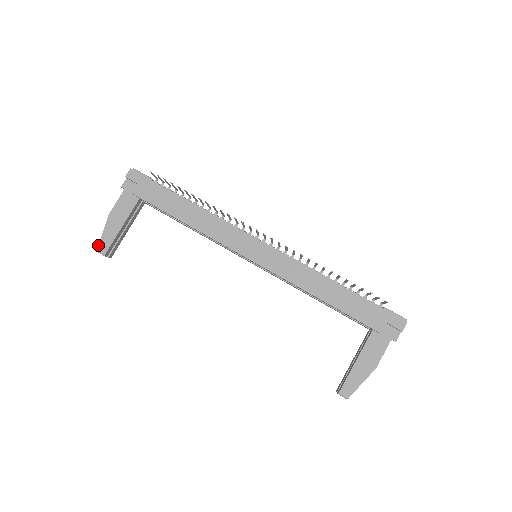
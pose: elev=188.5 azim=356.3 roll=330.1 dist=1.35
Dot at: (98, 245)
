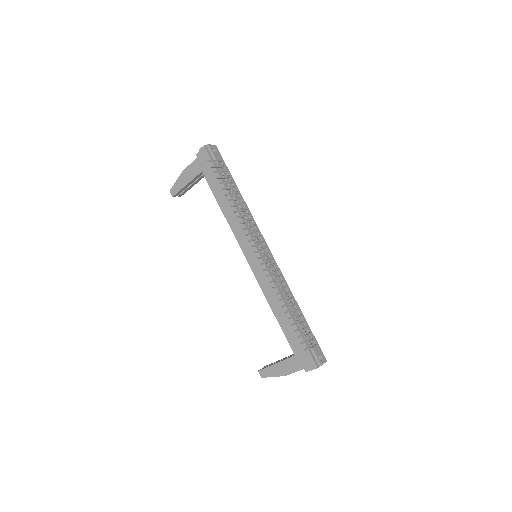
Dot at: (171, 188)
